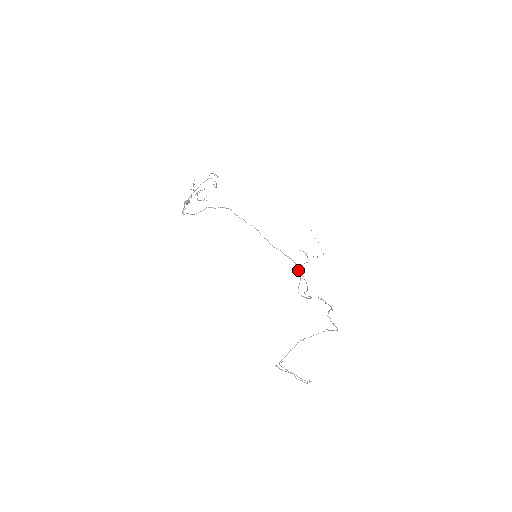
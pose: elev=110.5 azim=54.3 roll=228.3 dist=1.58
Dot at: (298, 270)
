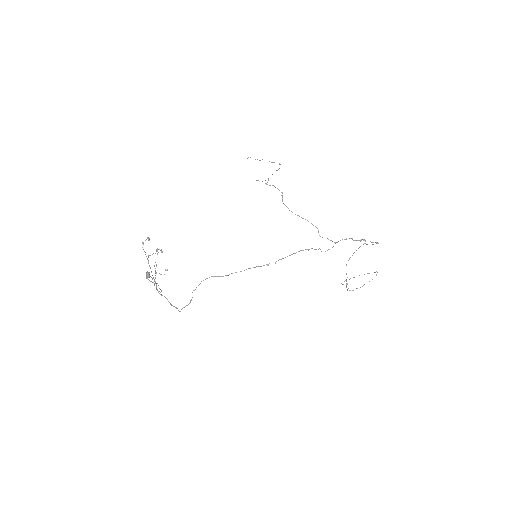
Dot at: occluded
